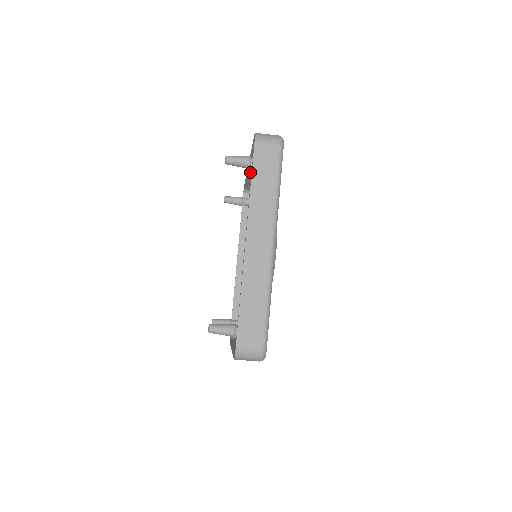
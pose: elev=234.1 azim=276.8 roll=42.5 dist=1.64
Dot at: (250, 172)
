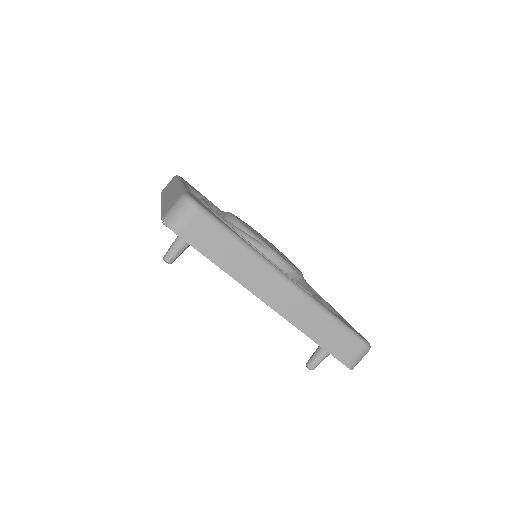
Dot at: occluded
